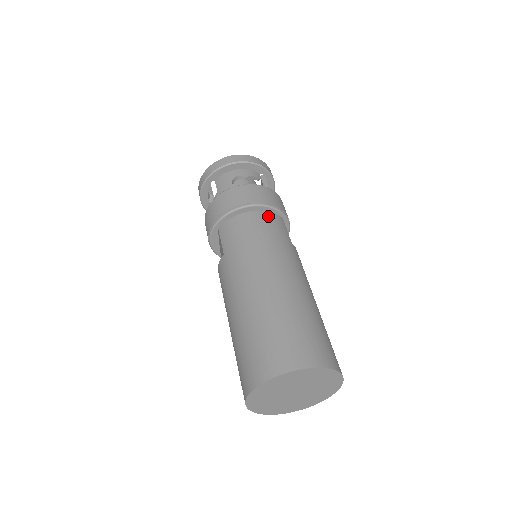
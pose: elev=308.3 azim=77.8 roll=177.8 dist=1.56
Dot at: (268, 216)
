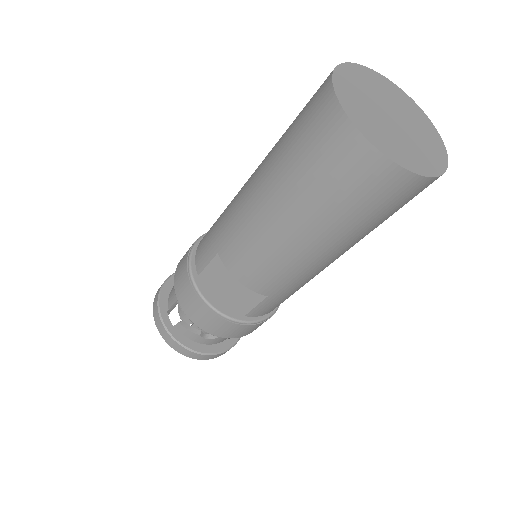
Dot at: occluded
